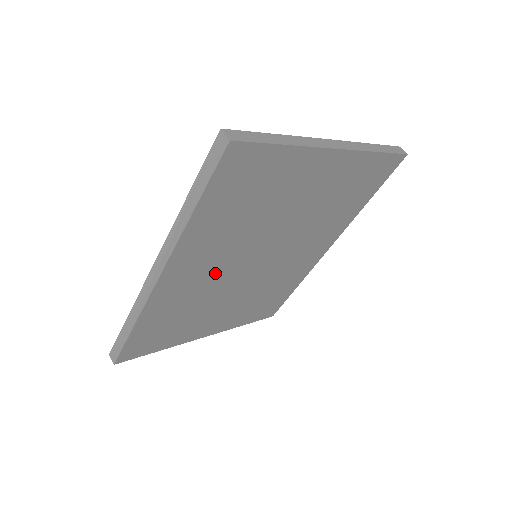
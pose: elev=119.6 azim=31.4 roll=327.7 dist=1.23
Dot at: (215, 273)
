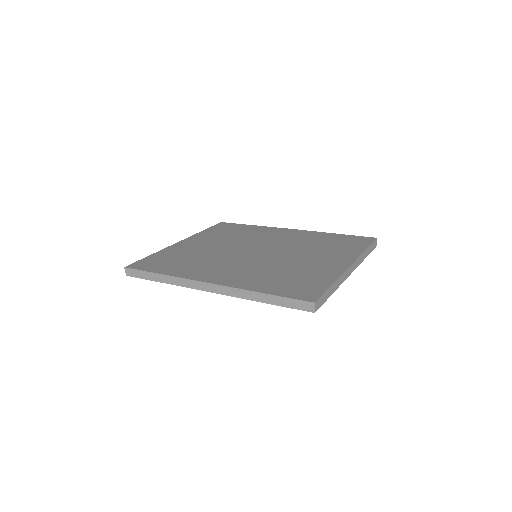
Dot at: occluded
